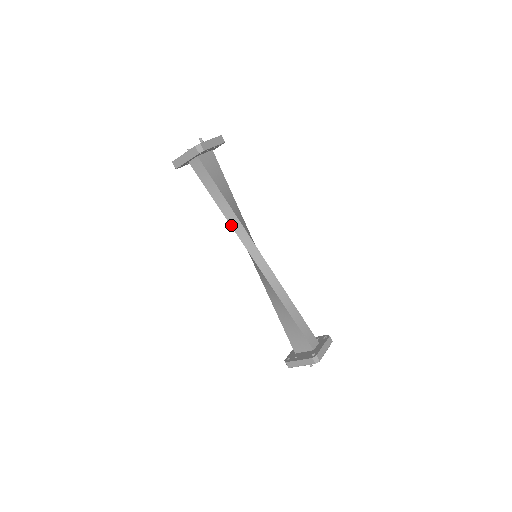
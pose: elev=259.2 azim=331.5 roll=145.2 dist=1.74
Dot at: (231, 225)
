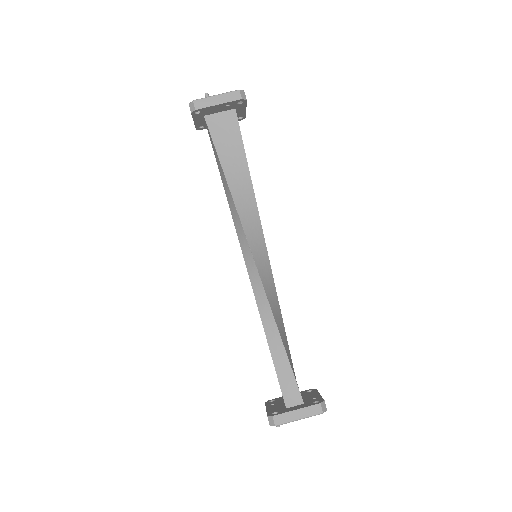
Dot at: (230, 208)
